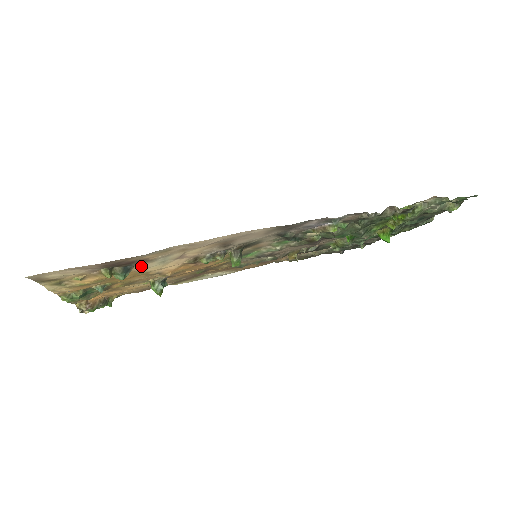
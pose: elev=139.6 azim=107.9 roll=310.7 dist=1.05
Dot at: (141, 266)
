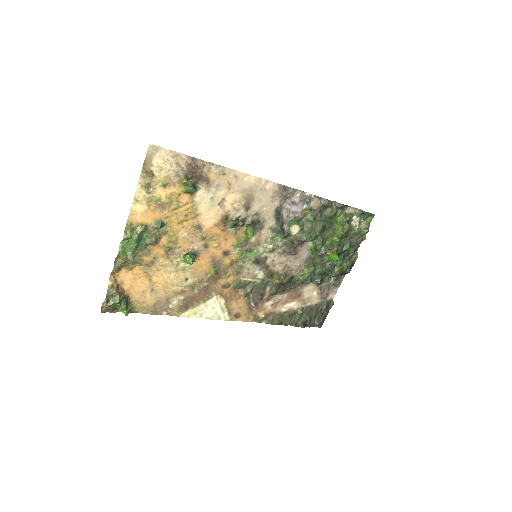
Dot at: (199, 196)
